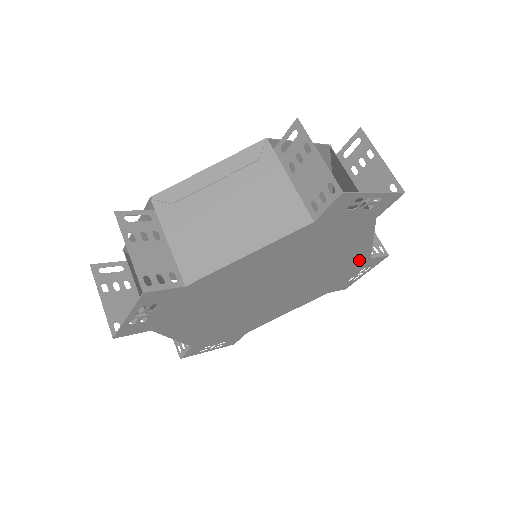
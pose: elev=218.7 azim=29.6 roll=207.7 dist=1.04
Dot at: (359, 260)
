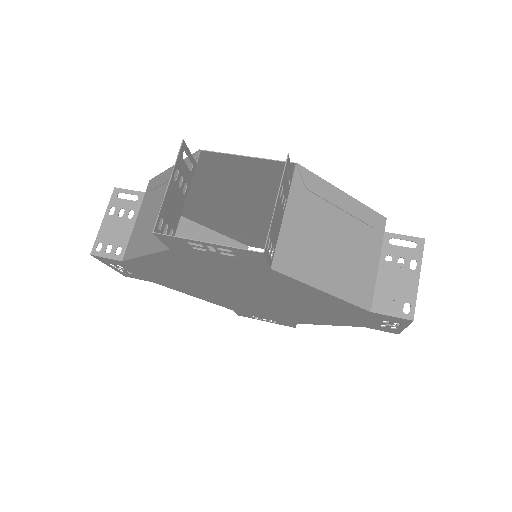
Dot at: (348, 307)
